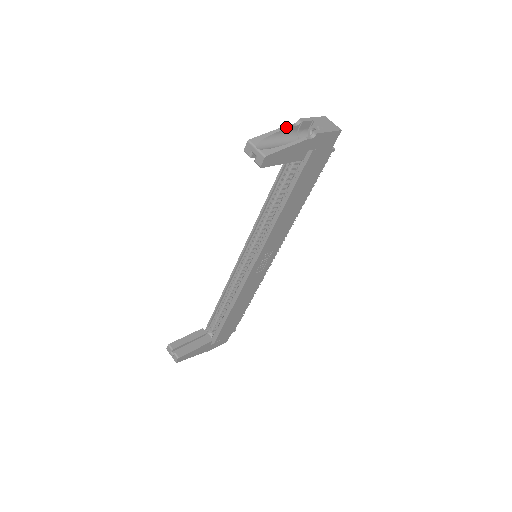
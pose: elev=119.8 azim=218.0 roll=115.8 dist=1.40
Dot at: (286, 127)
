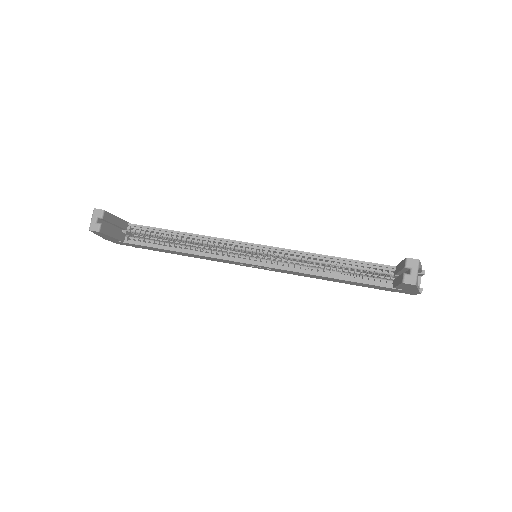
Dot at: occluded
